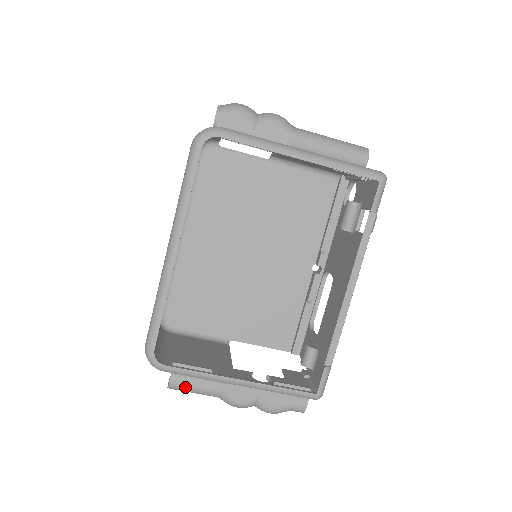
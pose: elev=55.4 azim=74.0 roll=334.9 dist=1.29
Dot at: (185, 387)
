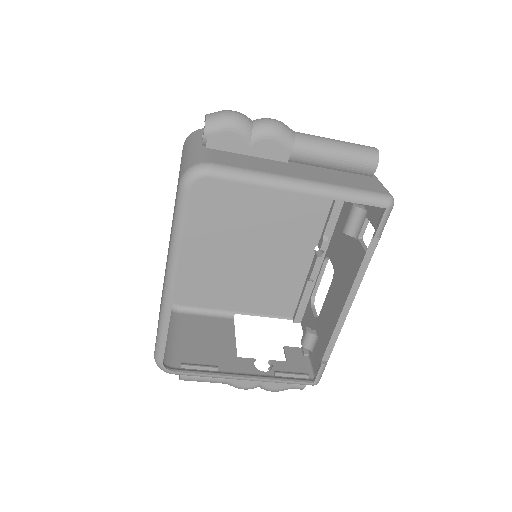
Dot at: (194, 380)
